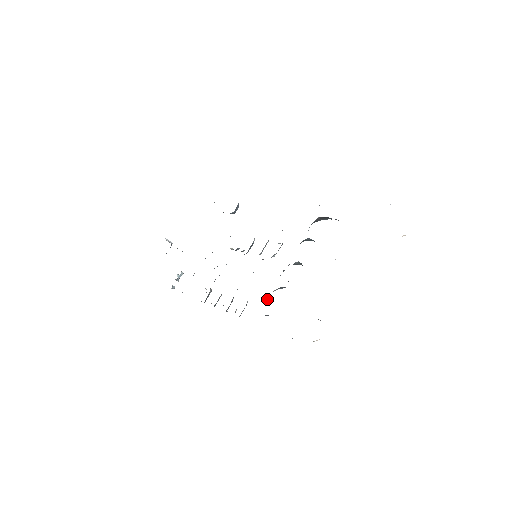
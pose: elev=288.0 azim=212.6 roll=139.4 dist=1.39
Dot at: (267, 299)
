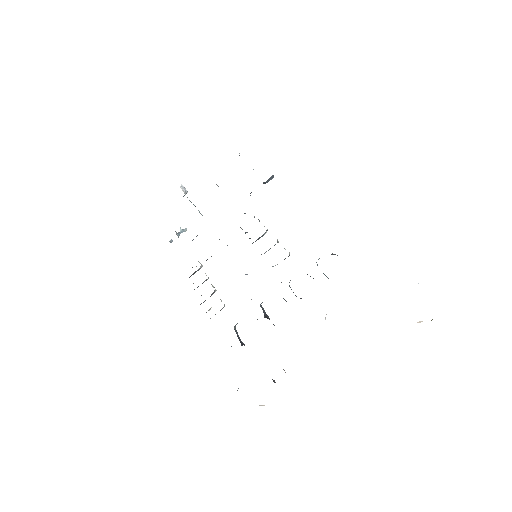
Dot at: (237, 323)
